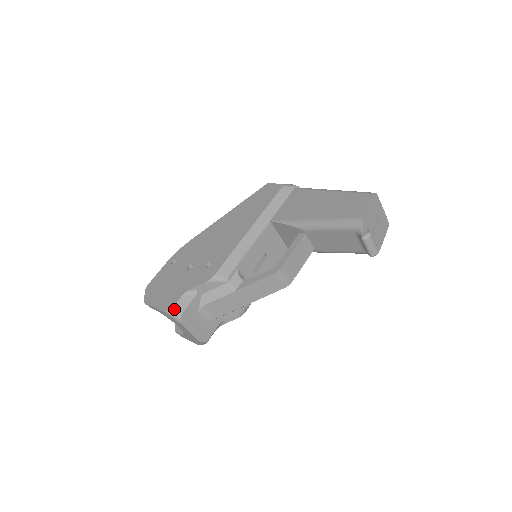
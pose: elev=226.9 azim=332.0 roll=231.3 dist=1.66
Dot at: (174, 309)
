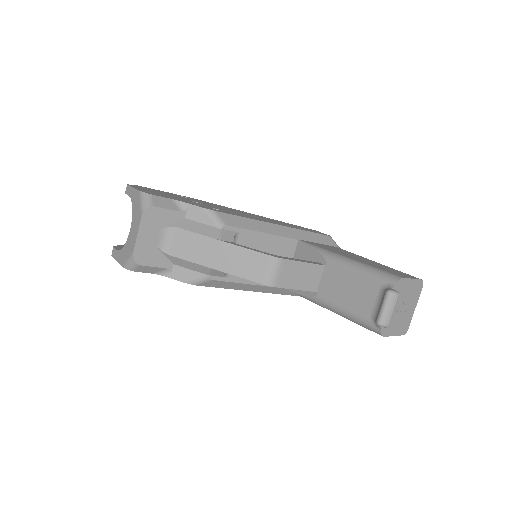
Dot at: (152, 196)
